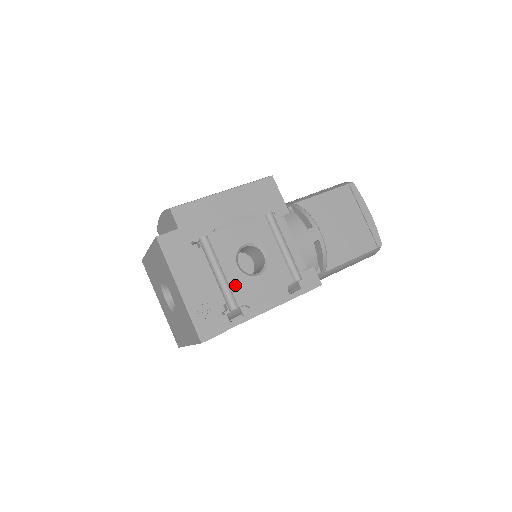
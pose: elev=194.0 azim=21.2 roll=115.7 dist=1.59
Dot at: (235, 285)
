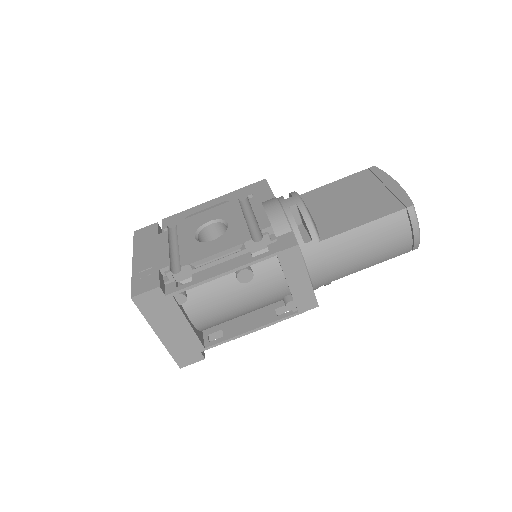
Dot at: (185, 251)
